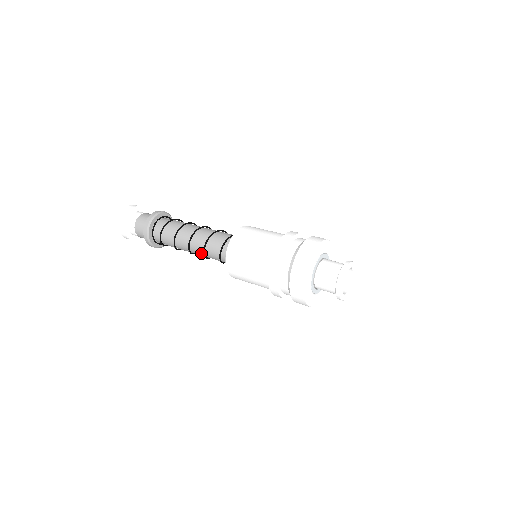
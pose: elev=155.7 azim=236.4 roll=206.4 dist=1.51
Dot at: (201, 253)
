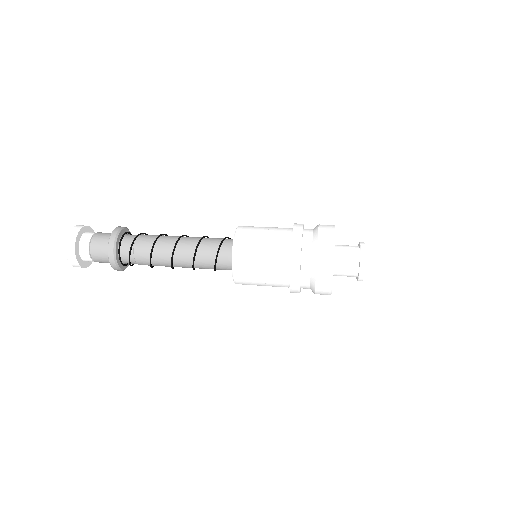
Dot at: (189, 257)
